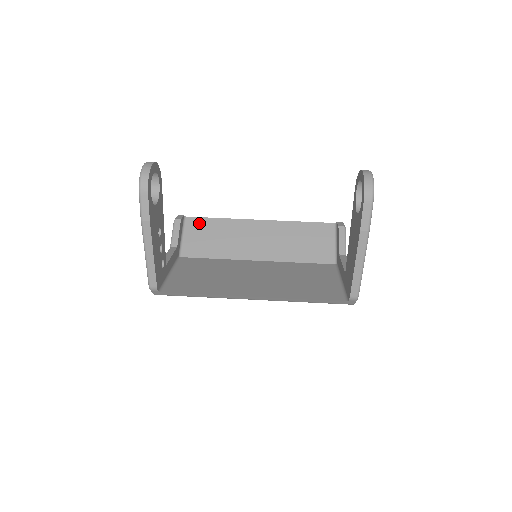
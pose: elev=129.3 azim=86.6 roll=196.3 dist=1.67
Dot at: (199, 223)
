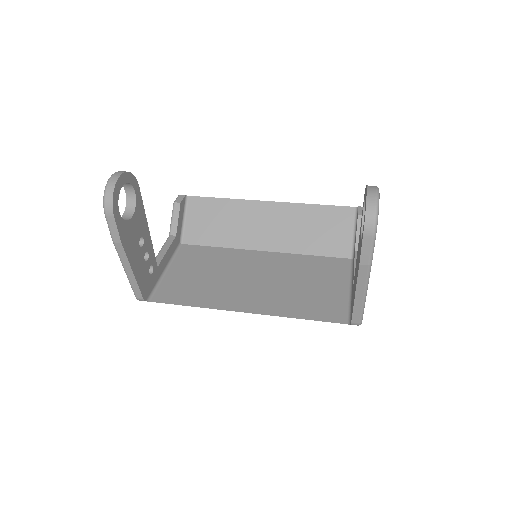
Dot at: (202, 204)
